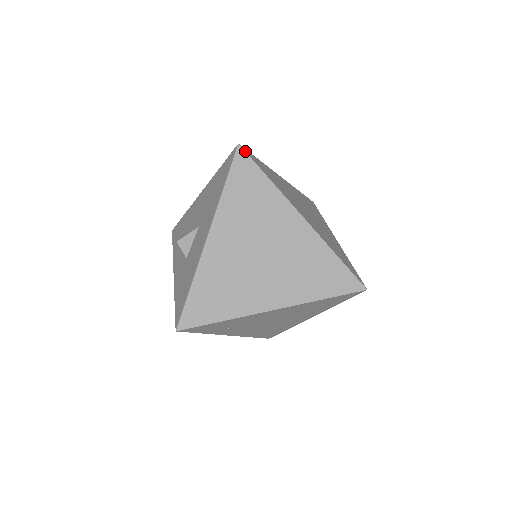
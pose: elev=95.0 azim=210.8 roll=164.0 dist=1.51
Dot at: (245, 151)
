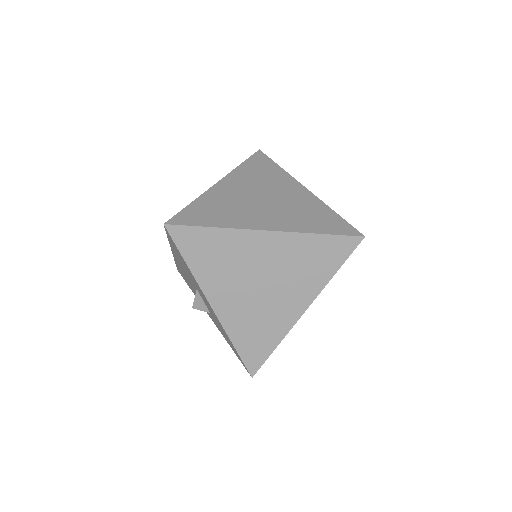
Dot at: (174, 224)
